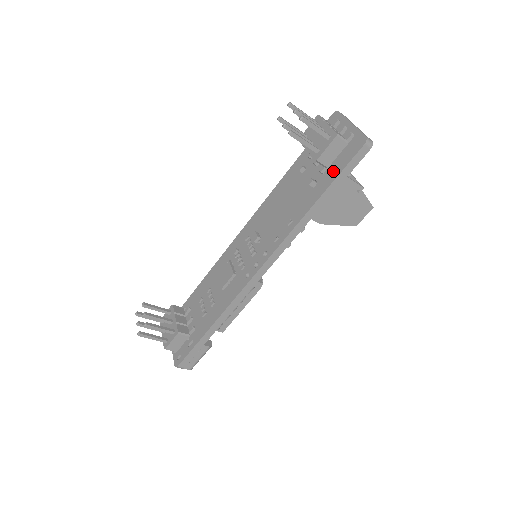
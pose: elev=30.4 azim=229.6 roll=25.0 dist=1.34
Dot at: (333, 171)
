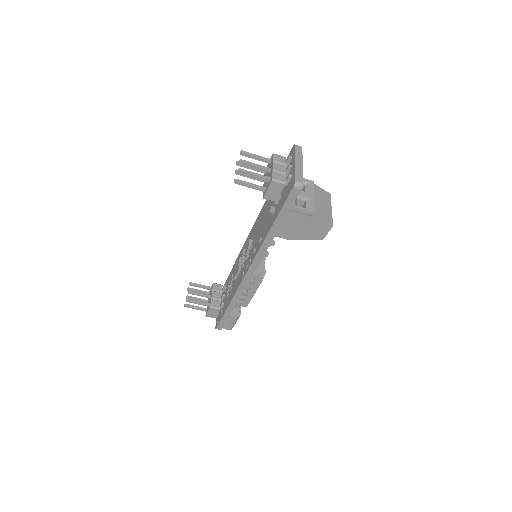
Dot at: (280, 204)
